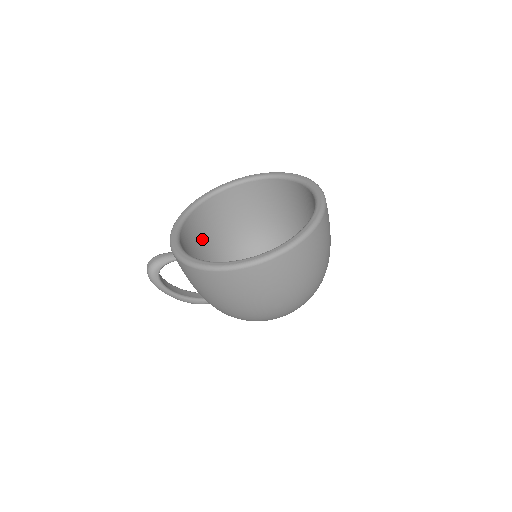
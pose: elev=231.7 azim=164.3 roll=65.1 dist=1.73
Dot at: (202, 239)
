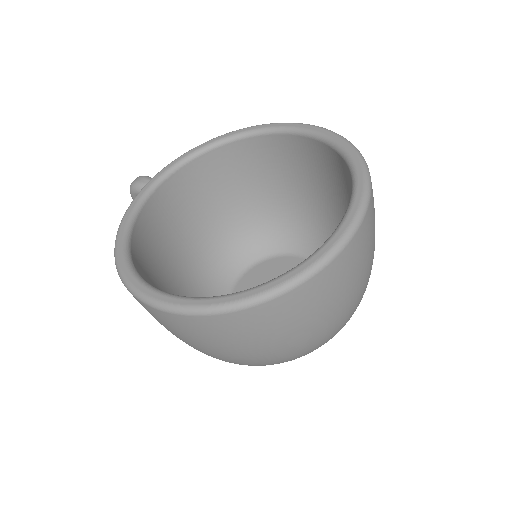
Dot at: (242, 182)
